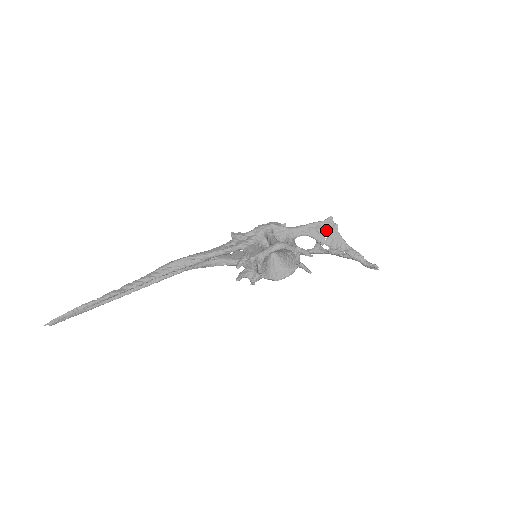
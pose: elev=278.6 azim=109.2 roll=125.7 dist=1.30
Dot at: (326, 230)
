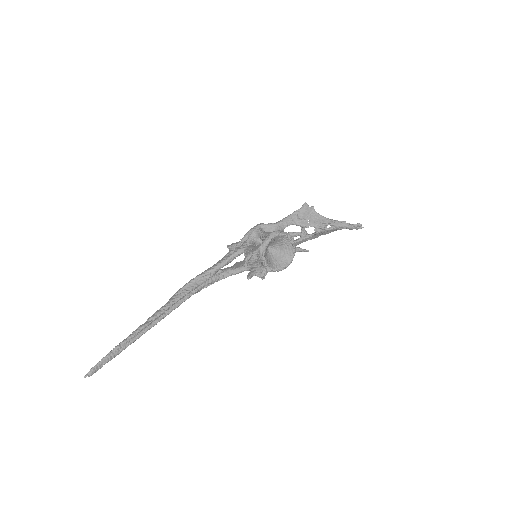
Dot at: (306, 215)
